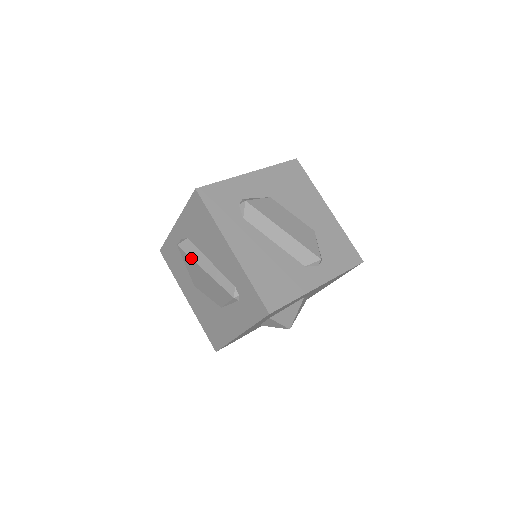
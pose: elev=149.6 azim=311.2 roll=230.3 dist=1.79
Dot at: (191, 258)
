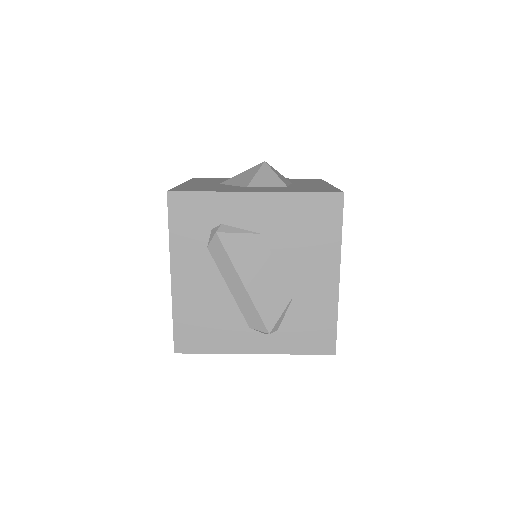
Dot at: occluded
